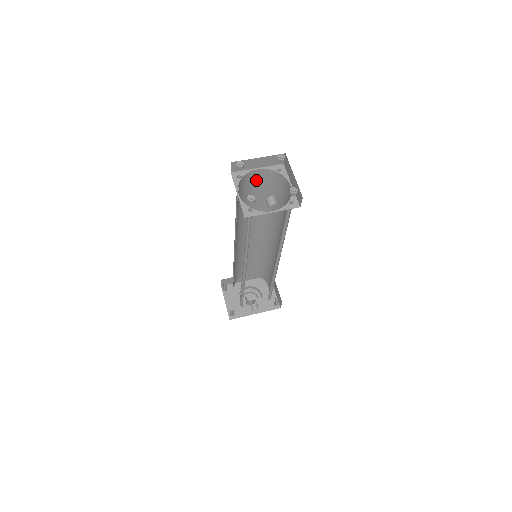
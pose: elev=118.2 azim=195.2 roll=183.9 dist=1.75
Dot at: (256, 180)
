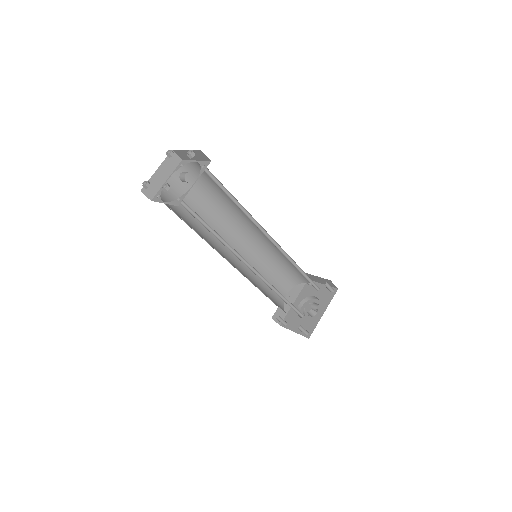
Dot at: (178, 191)
